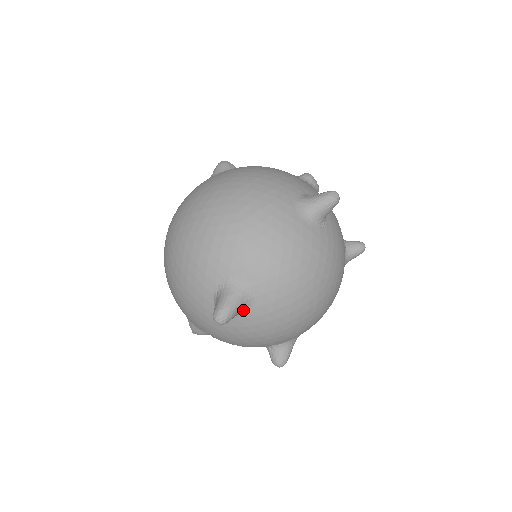
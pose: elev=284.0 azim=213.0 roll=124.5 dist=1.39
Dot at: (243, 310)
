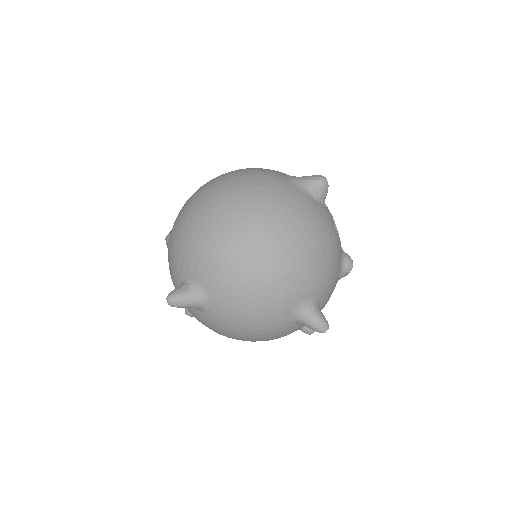
Dot at: occluded
